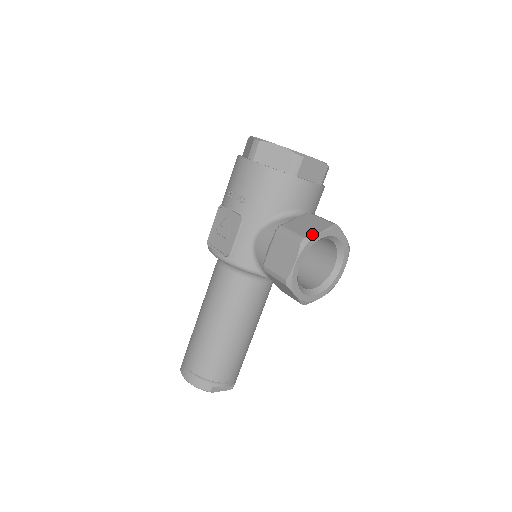
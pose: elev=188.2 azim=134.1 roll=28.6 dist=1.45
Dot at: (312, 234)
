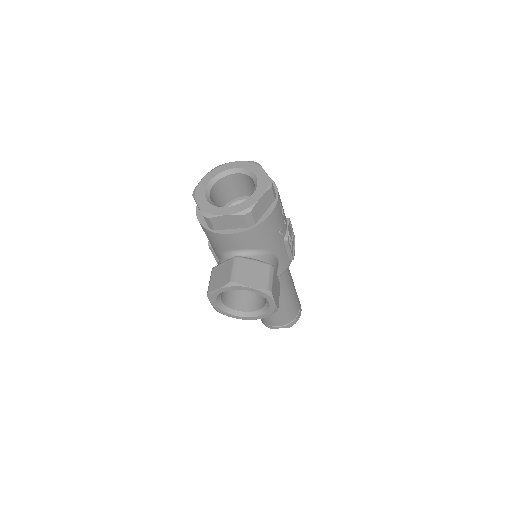
Dot at: (212, 290)
